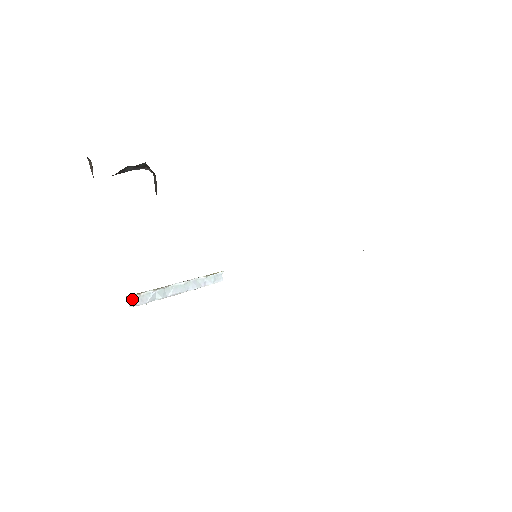
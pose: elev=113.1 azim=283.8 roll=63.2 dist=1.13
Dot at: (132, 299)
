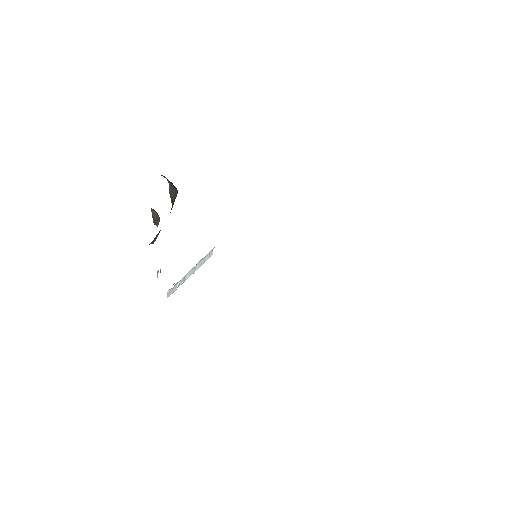
Dot at: (169, 292)
